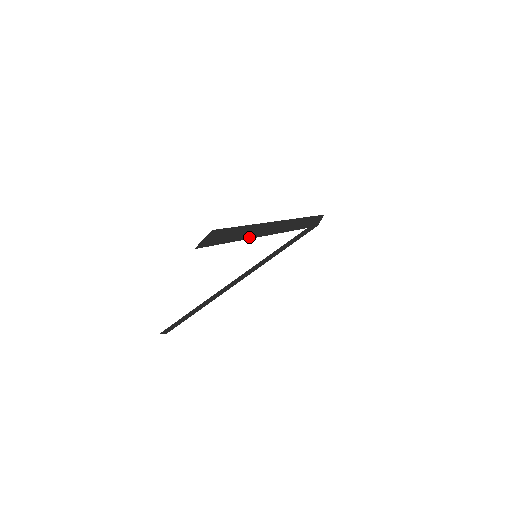
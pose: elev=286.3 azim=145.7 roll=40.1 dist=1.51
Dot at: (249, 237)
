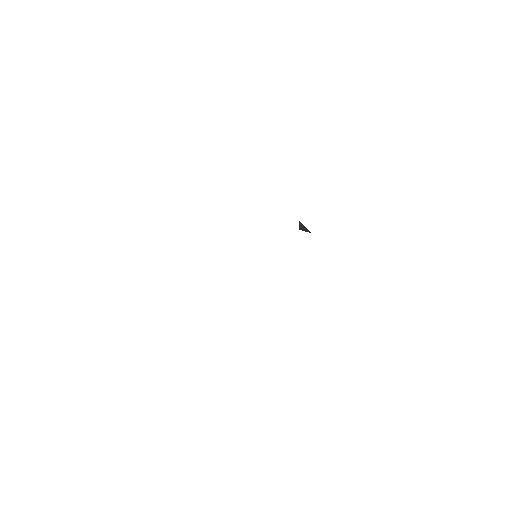
Dot at: occluded
